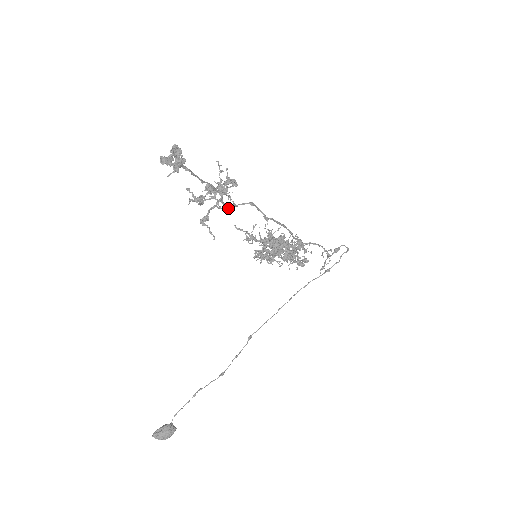
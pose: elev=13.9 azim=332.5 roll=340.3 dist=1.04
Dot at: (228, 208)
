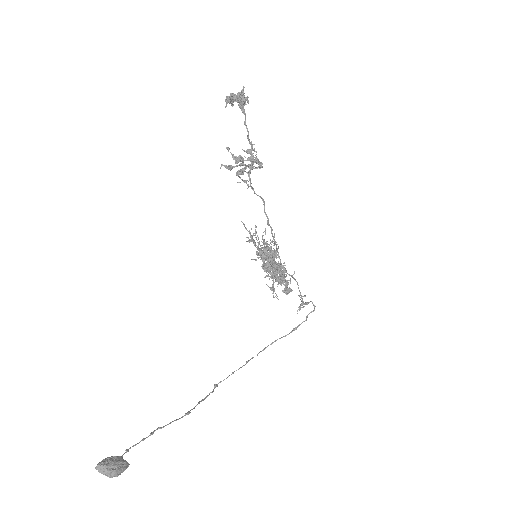
Dot at: occluded
